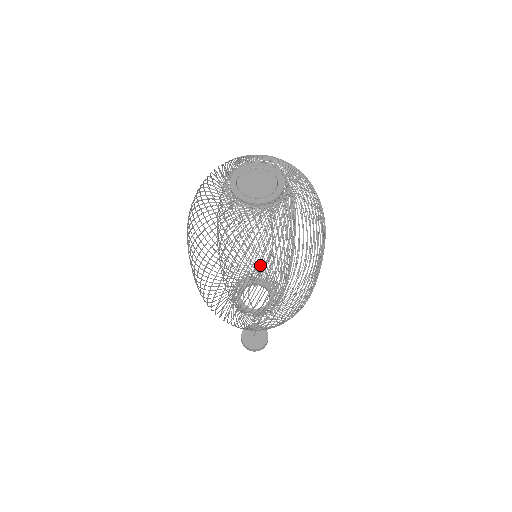
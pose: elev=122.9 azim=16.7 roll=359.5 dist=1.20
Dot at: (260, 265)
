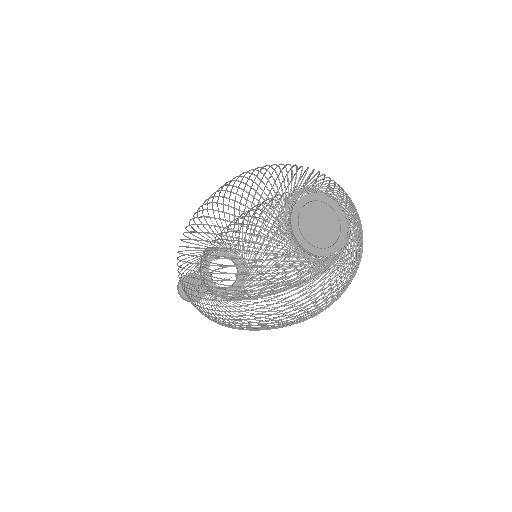
Dot at: occluded
